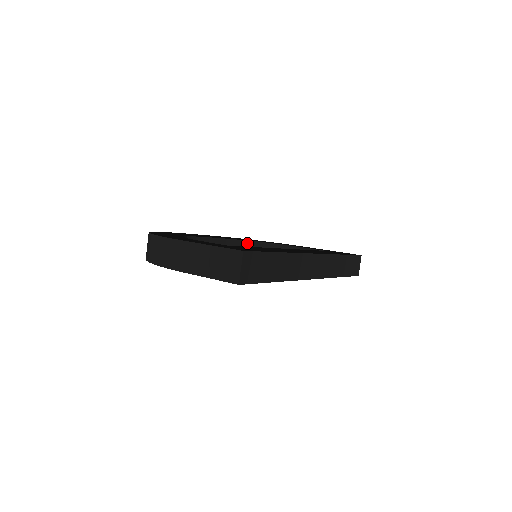
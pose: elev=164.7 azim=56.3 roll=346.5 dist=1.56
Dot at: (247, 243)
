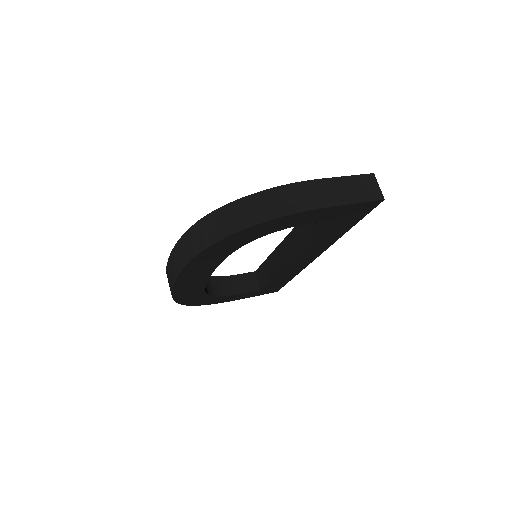
Dot at: occluded
